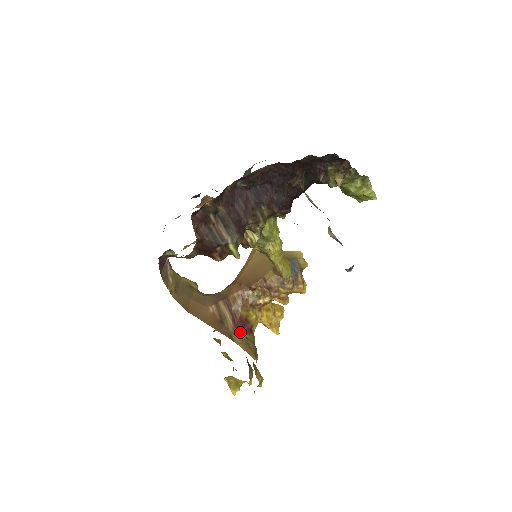
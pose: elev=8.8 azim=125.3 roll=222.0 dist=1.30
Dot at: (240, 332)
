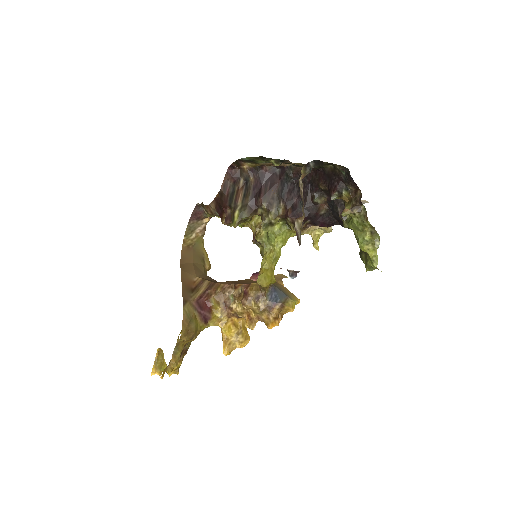
Dot at: (196, 308)
